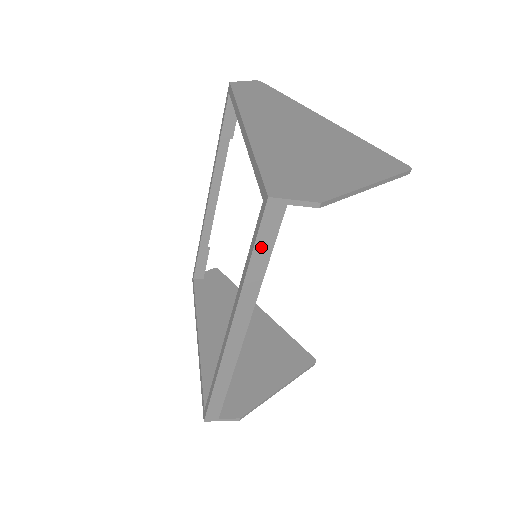
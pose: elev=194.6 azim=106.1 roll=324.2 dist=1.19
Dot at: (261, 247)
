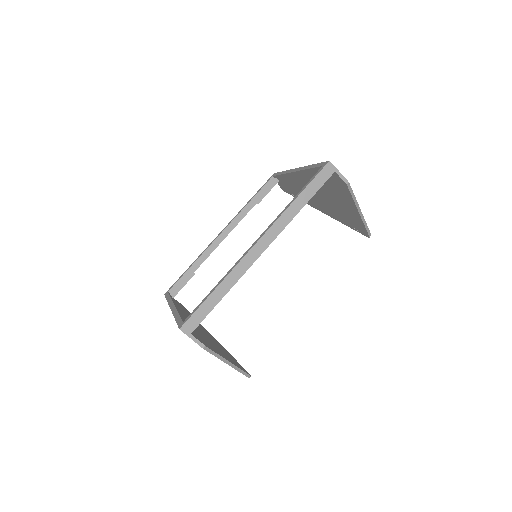
Dot at: (311, 188)
